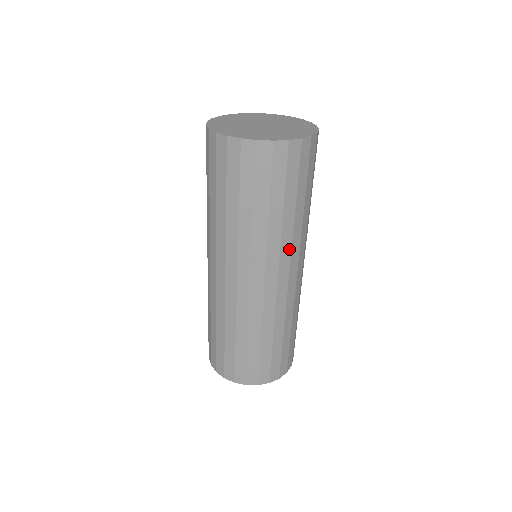
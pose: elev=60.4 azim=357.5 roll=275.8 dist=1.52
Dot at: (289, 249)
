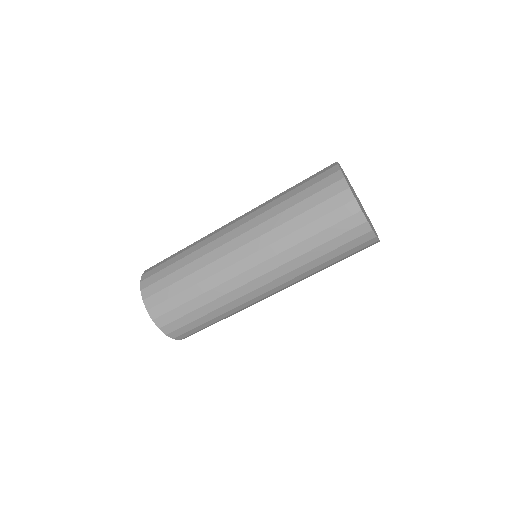
Dot at: (273, 254)
